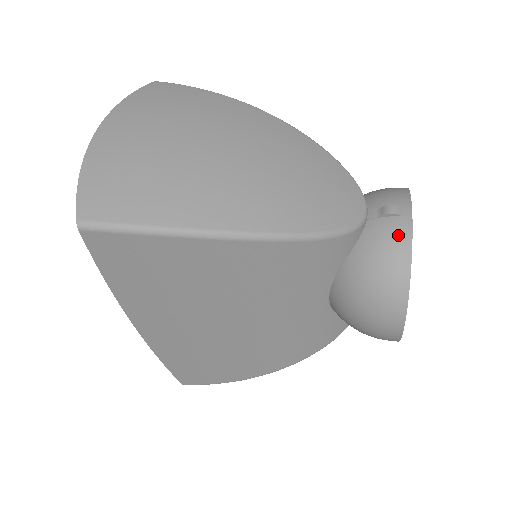
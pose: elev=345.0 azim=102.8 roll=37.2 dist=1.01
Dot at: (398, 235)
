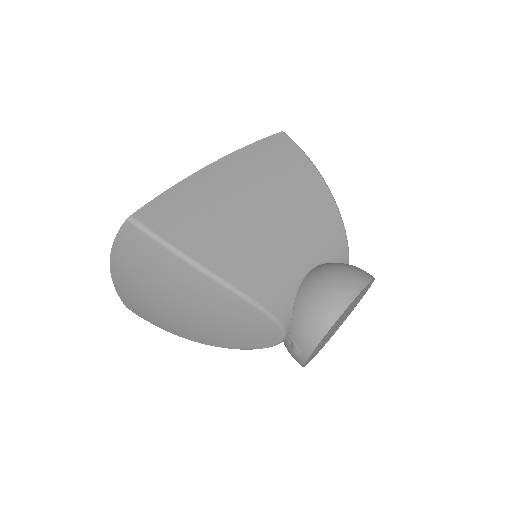
Dot at: (297, 360)
